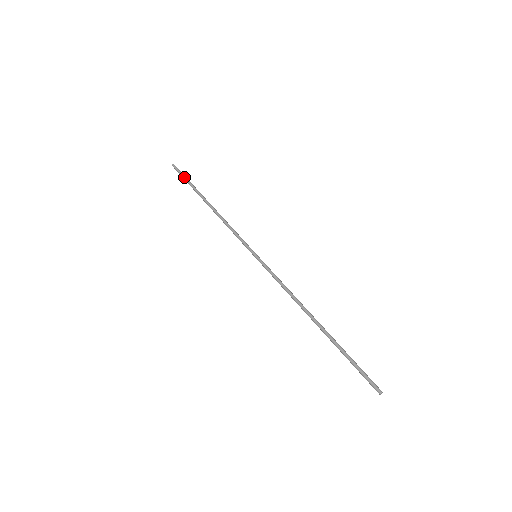
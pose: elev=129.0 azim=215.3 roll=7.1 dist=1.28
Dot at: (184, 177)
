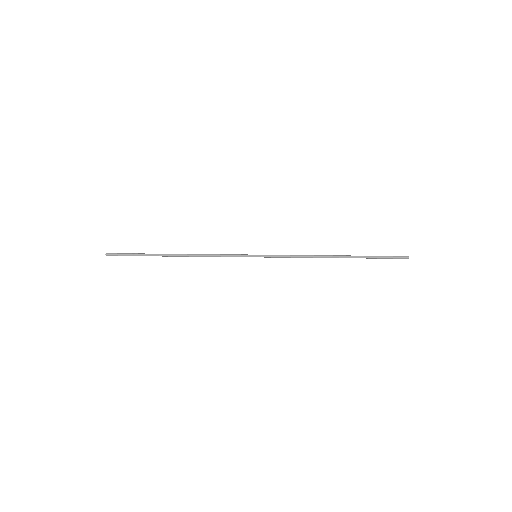
Dot at: (130, 253)
